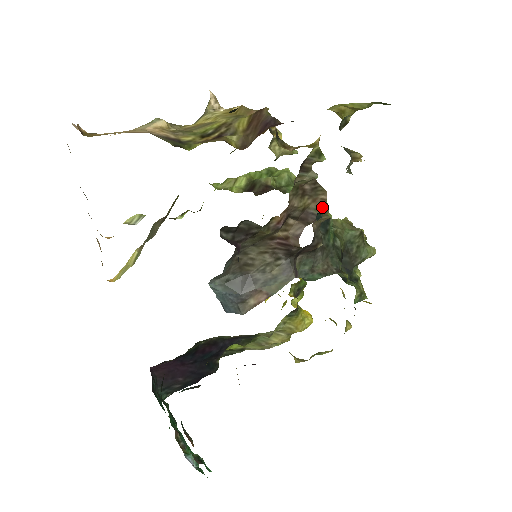
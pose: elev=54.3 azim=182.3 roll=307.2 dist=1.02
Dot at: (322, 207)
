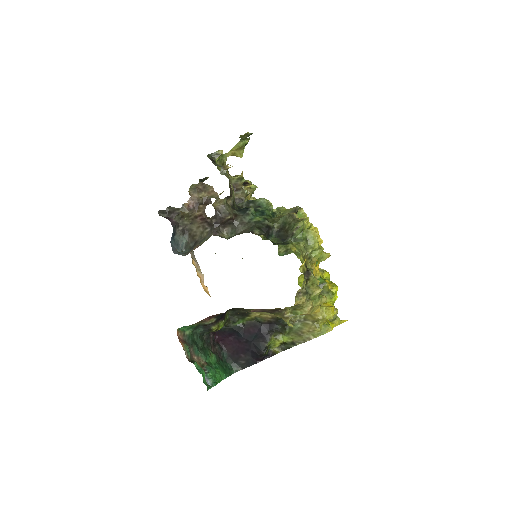
Dot at: (214, 195)
